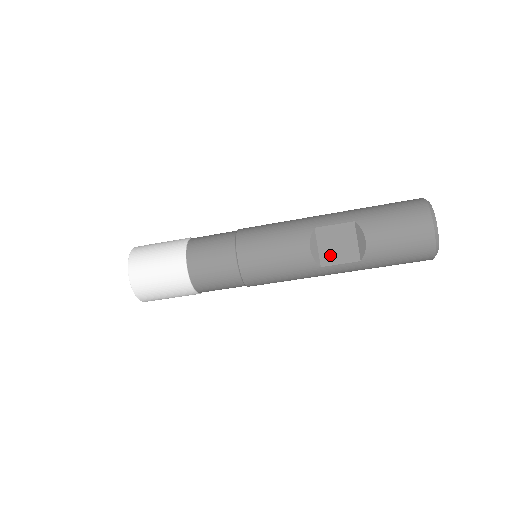
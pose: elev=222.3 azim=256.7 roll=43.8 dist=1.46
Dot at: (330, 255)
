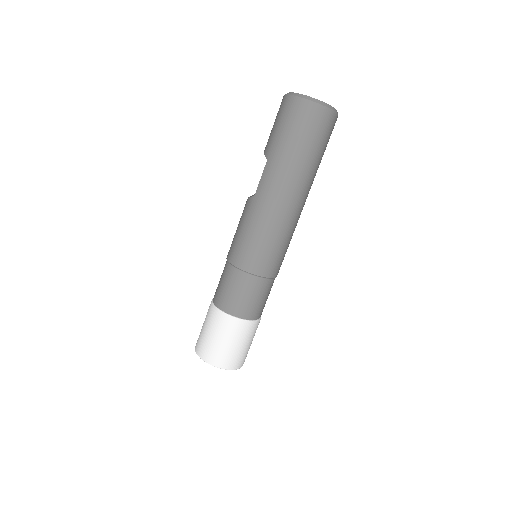
Dot at: occluded
